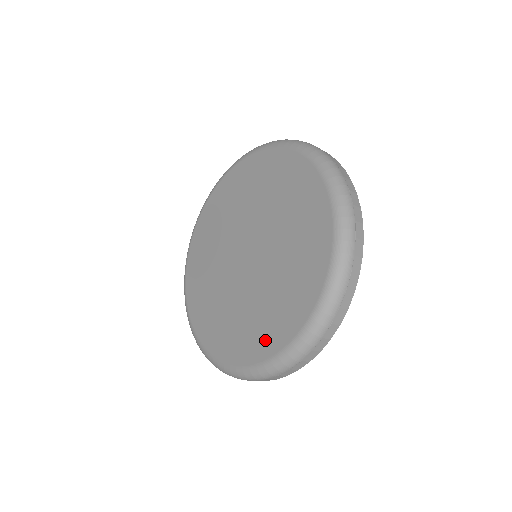
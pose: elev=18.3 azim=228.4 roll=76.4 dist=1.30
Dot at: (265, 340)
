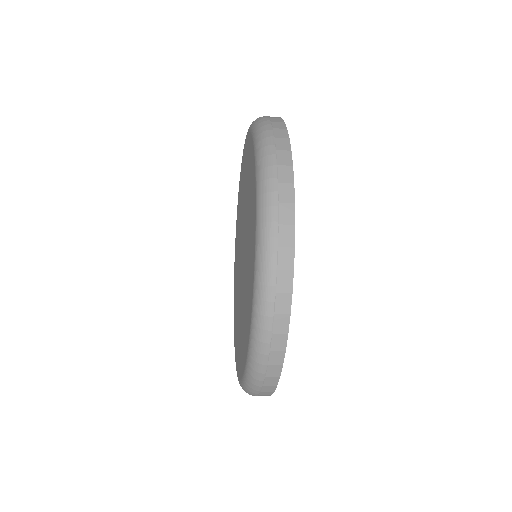
Dot at: (237, 353)
